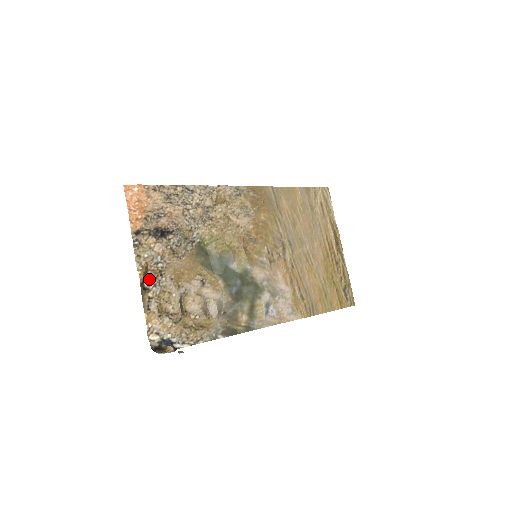
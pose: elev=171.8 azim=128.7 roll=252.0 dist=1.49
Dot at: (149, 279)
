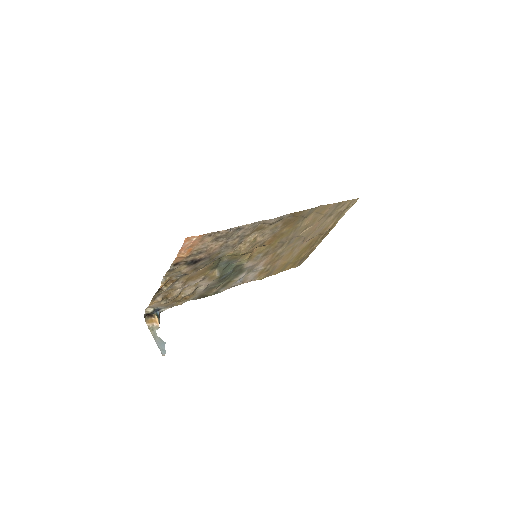
Dot at: (166, 284)
